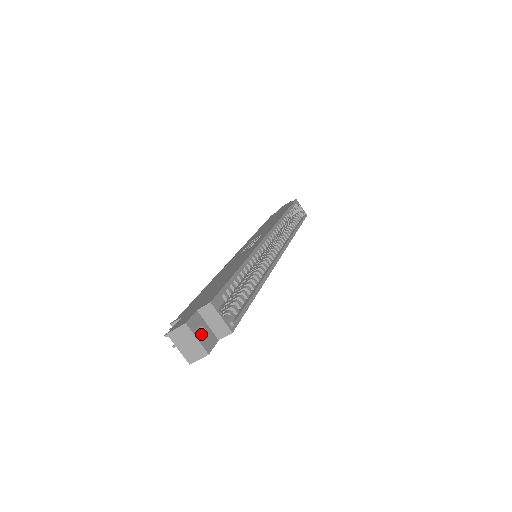
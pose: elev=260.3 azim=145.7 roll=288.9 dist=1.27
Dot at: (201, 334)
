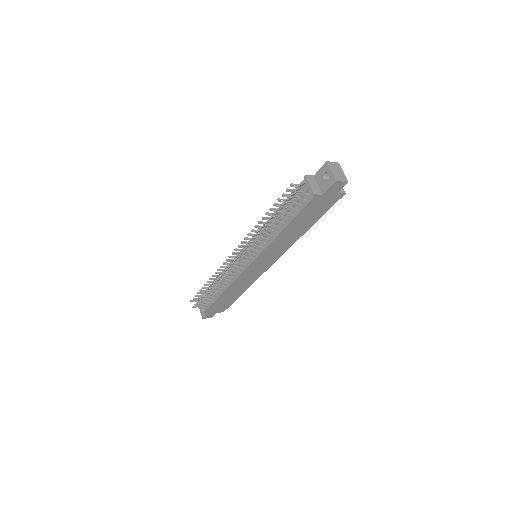
Dot at: occluded
